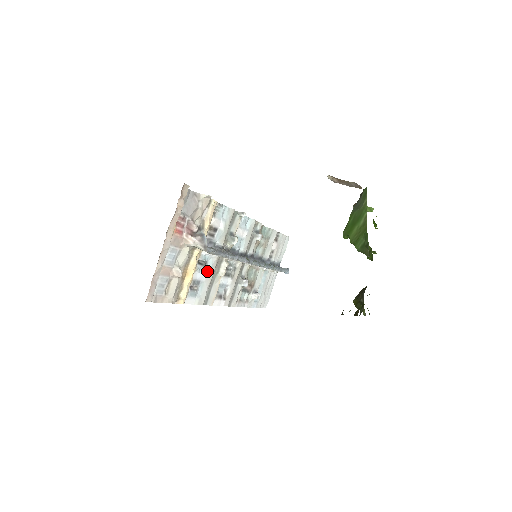
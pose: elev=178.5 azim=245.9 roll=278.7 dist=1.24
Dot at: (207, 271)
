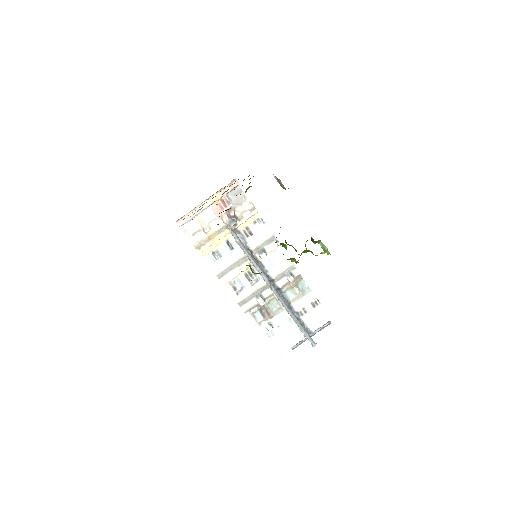
Dot at: (231, 255)
